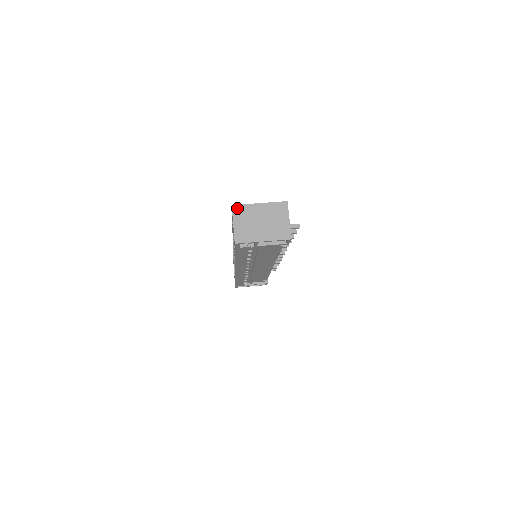
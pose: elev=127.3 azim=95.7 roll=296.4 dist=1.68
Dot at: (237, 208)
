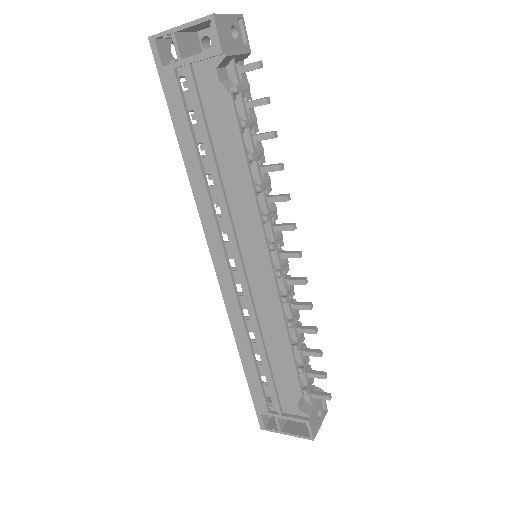
Dot at: occluded
